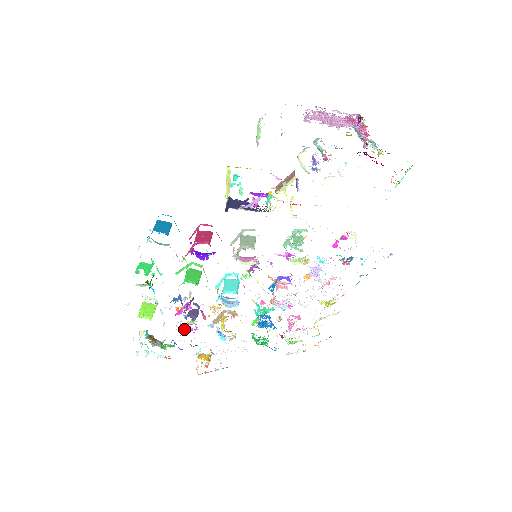
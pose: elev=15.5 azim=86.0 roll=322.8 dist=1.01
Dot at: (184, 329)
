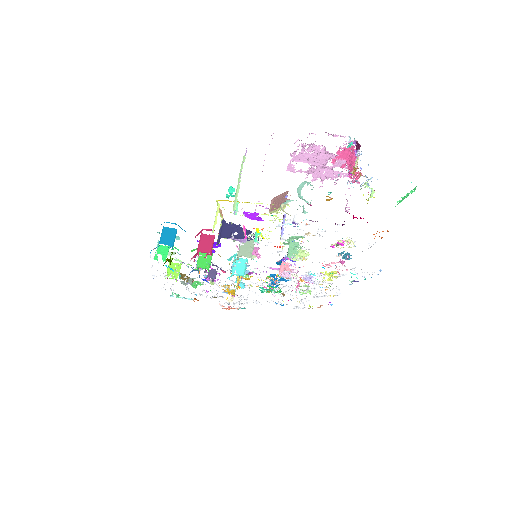
Dot at: (207, 280)
